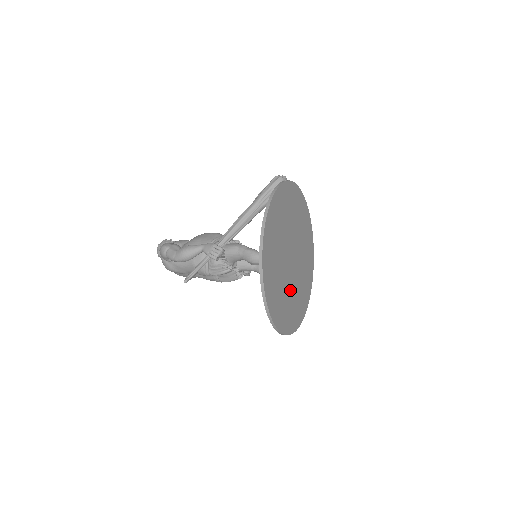
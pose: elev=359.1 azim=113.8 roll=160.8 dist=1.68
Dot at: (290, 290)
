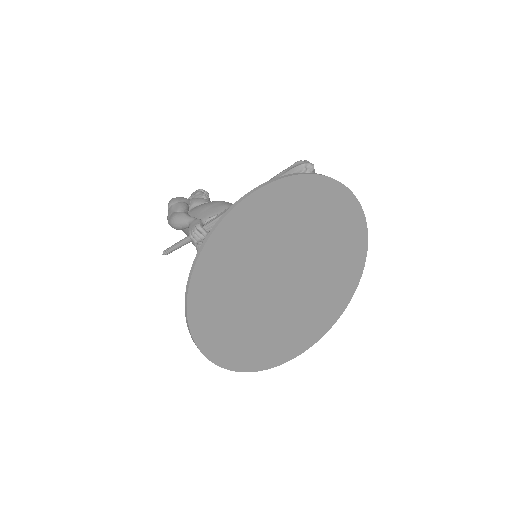
Dot at: (268, 320)
